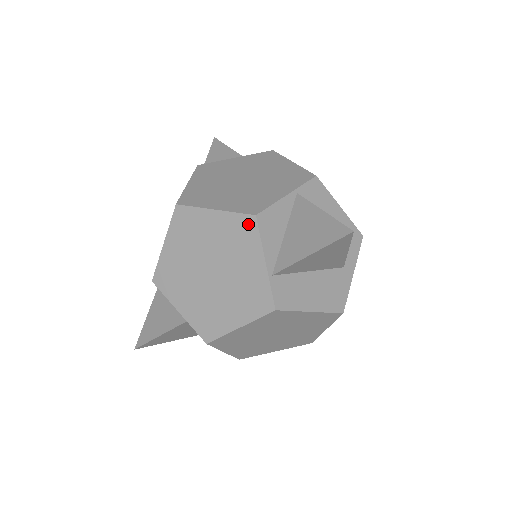
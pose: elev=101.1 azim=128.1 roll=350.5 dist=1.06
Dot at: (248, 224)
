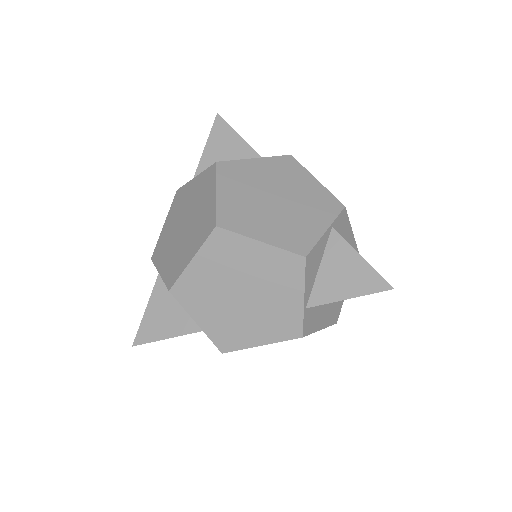
Dot at: (295, 263)
